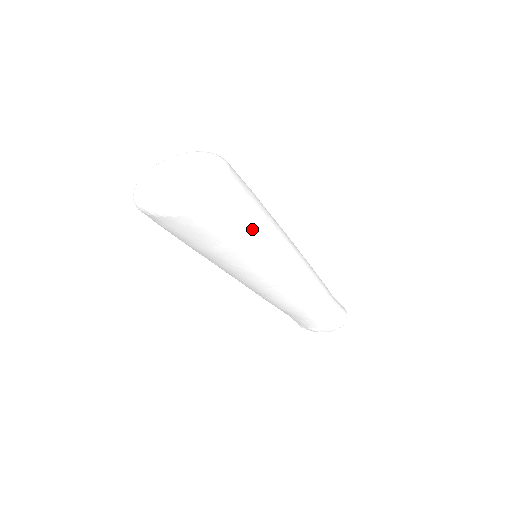
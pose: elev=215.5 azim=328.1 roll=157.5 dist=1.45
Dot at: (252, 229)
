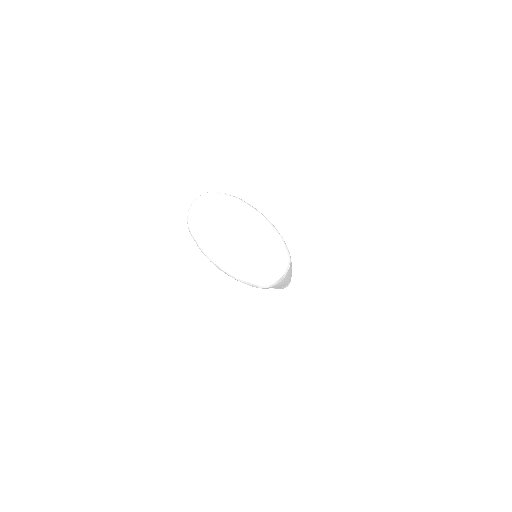
Dot at: occluded
